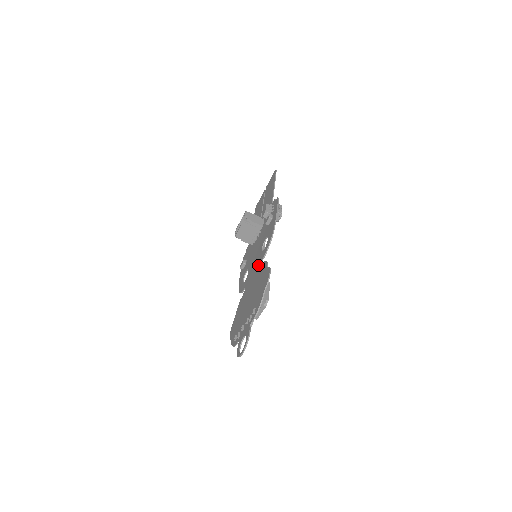
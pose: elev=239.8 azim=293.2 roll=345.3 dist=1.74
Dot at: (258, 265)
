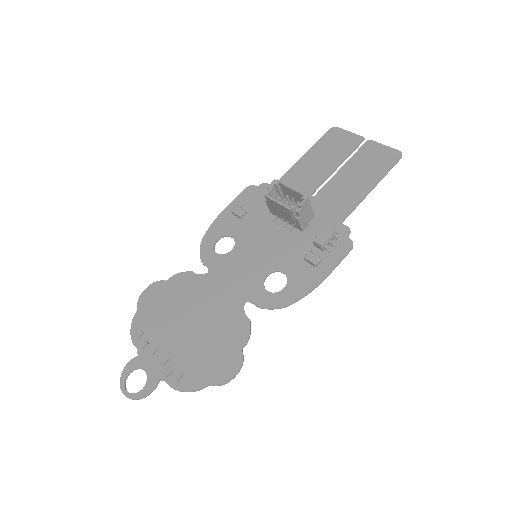
Dot at: (243, 295)
